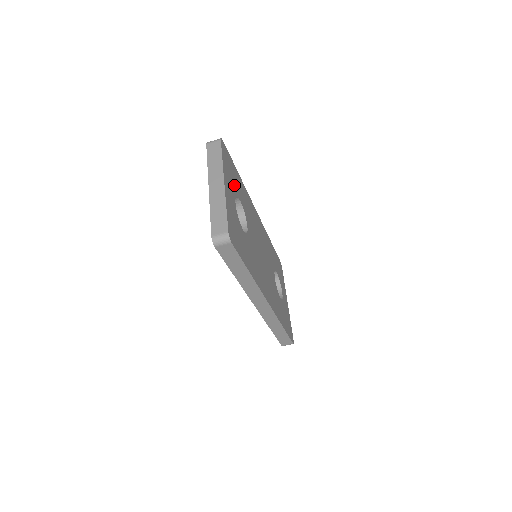
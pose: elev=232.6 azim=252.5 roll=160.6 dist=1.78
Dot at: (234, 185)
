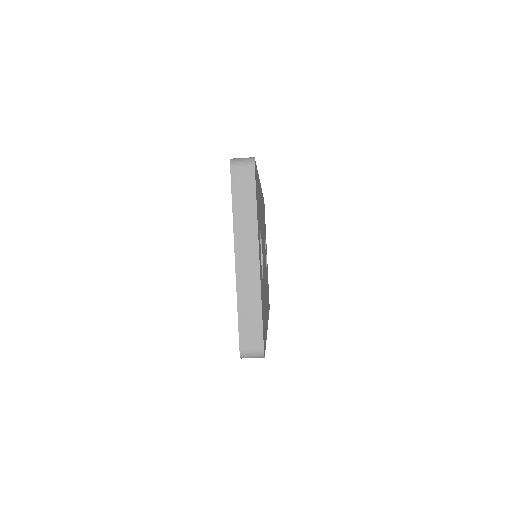
Dot at: (259, 219)
